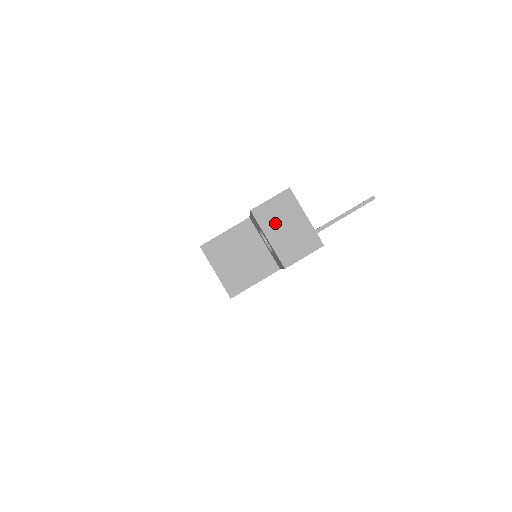
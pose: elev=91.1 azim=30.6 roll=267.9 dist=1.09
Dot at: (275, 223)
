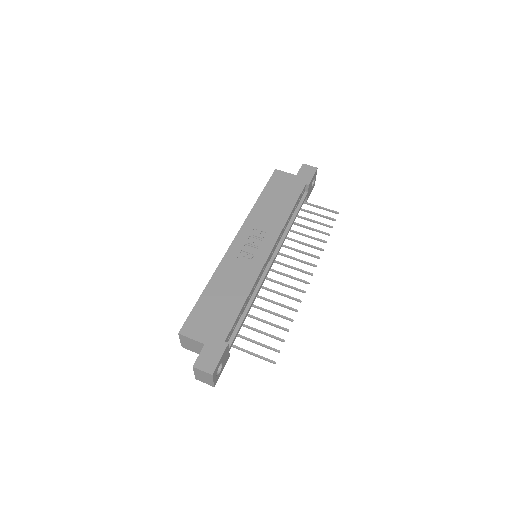
Dot at: (200, 374)
